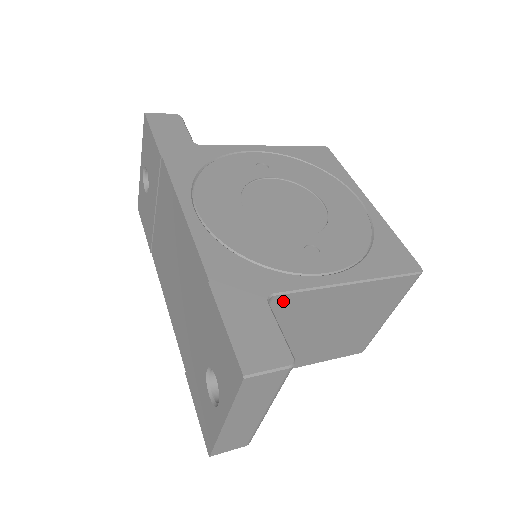
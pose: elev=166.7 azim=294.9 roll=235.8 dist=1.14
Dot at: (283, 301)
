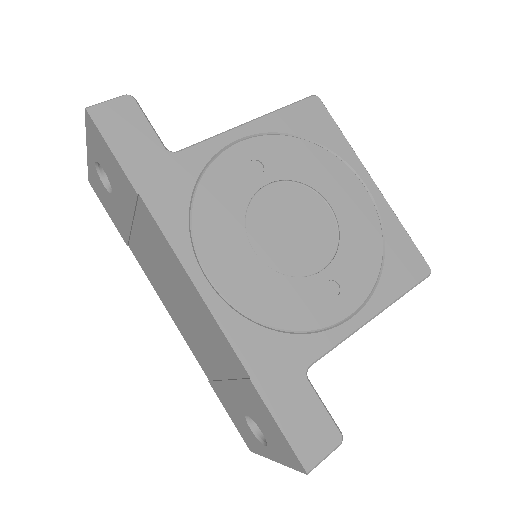
Dot at: occluded
